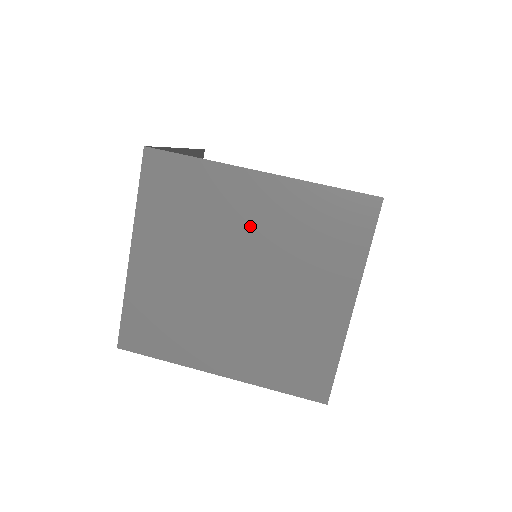
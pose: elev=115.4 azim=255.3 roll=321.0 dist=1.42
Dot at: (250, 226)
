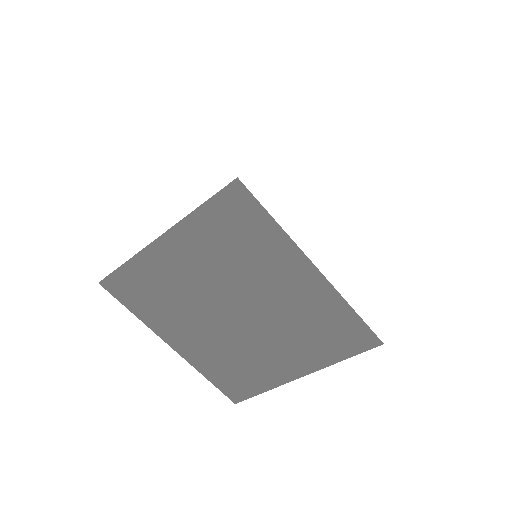
Dot at: (276, 292)
